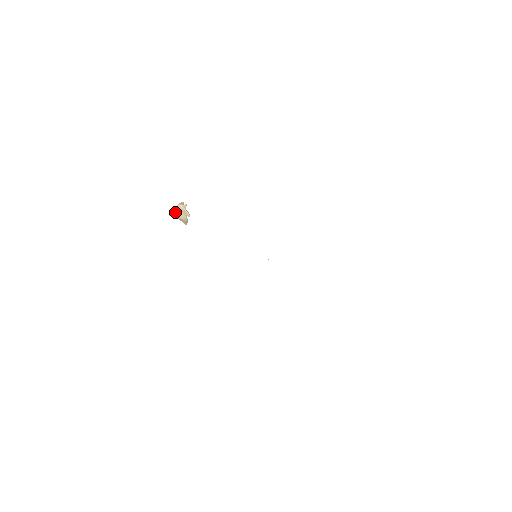
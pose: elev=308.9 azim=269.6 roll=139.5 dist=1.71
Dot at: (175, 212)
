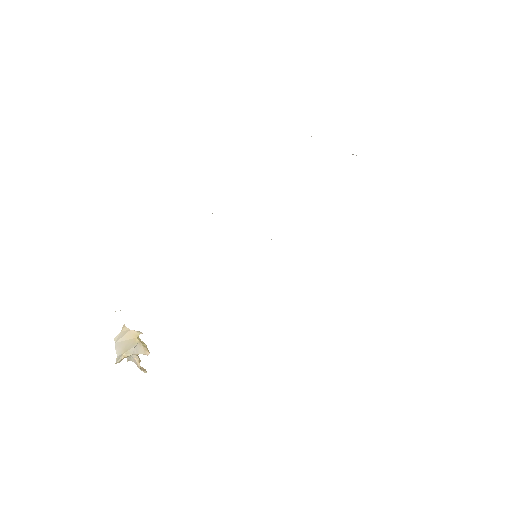
Dot at: (119, 350)
